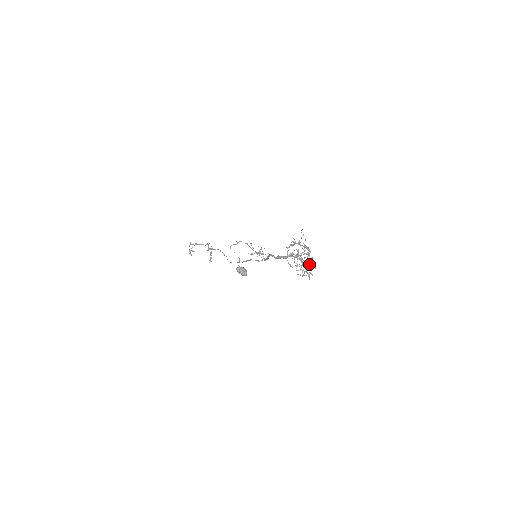
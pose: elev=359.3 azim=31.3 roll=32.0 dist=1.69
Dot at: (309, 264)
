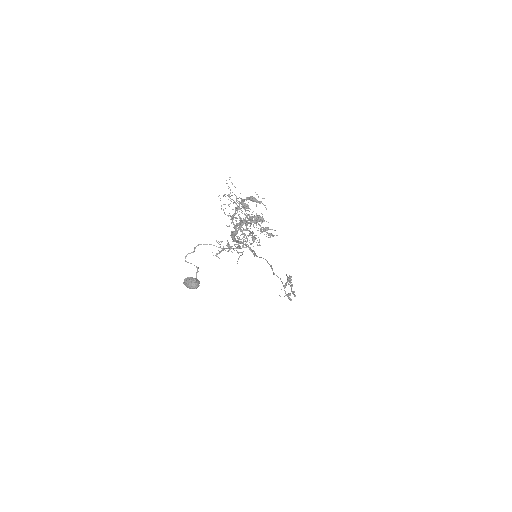
Dot at: (254, 221)
